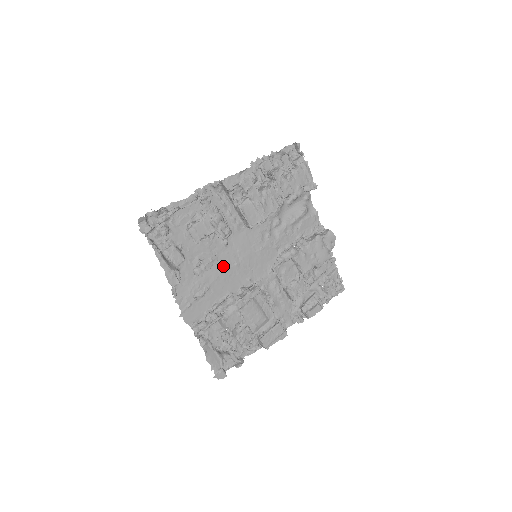
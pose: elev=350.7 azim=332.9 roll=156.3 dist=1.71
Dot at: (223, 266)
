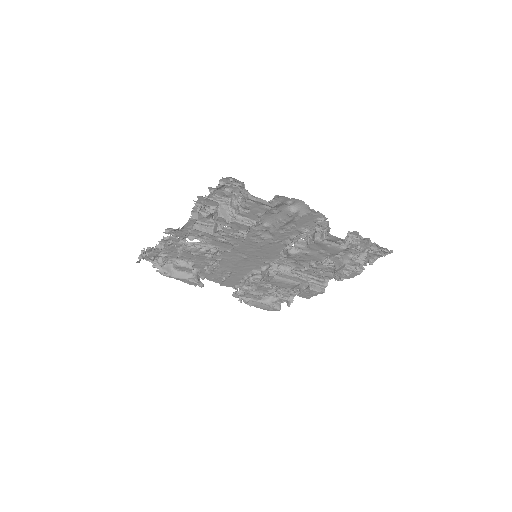
Dot at: (232, 260)
